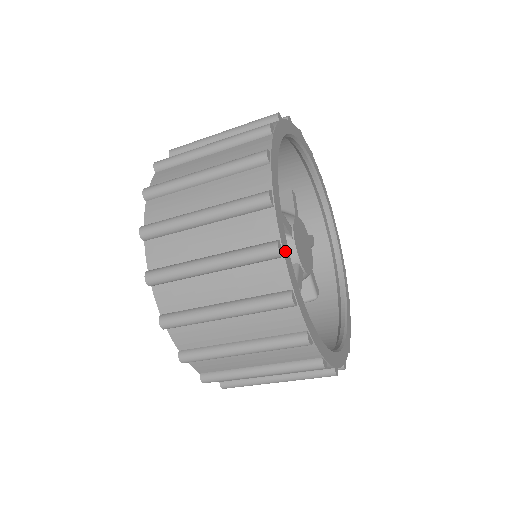
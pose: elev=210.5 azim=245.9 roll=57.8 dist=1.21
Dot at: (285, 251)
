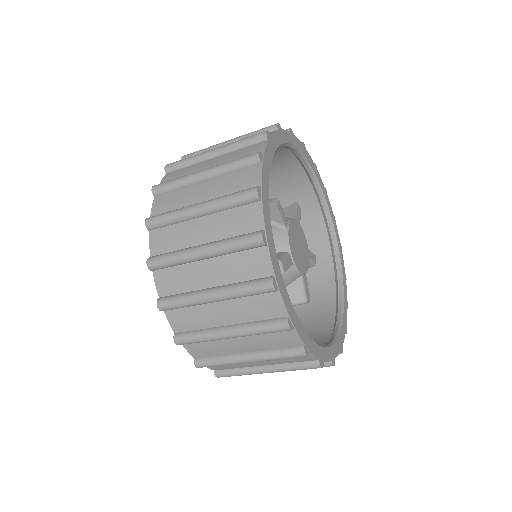
Dot at: (264, 199)
